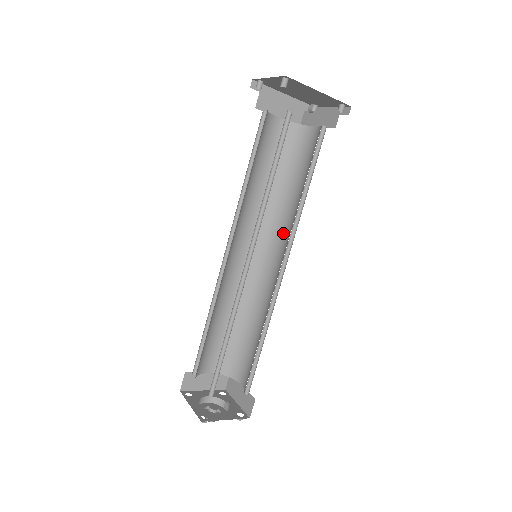
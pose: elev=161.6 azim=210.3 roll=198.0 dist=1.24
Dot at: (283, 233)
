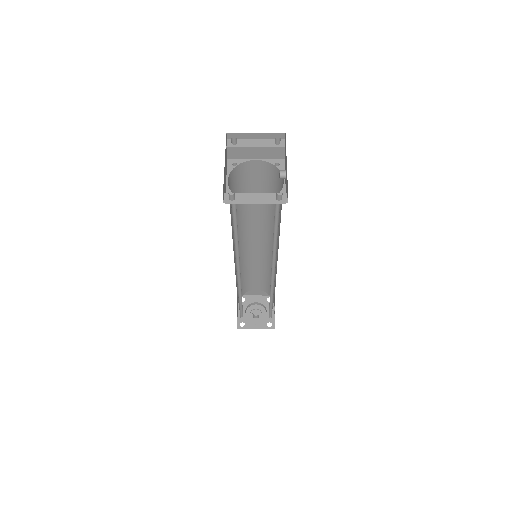
Dot at: (254, 225)
